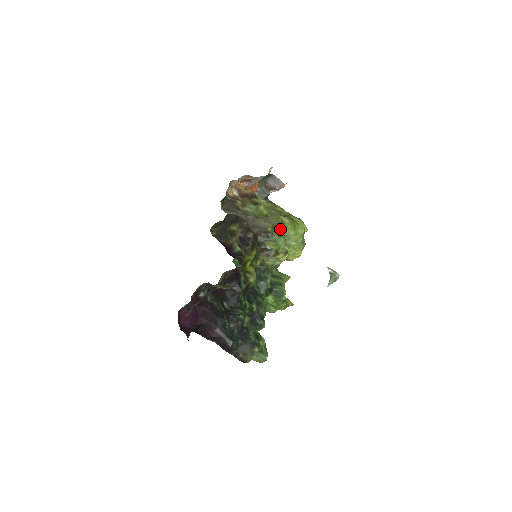
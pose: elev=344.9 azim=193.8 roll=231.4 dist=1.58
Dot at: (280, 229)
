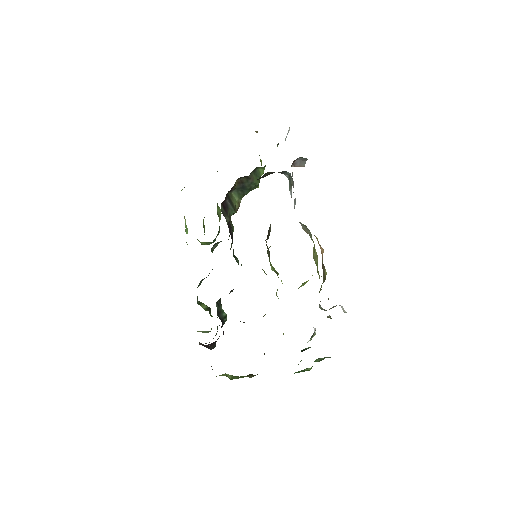
Dot at: occluded
